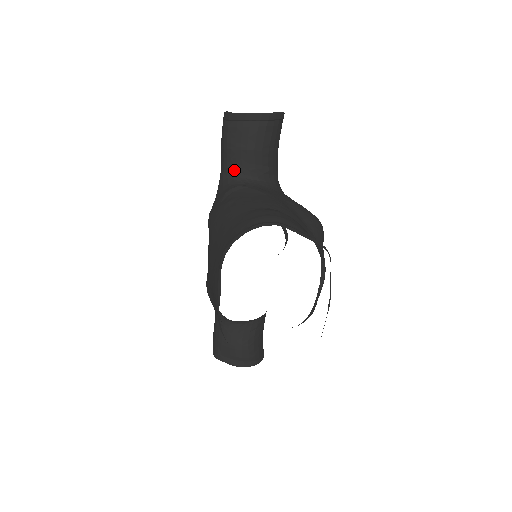
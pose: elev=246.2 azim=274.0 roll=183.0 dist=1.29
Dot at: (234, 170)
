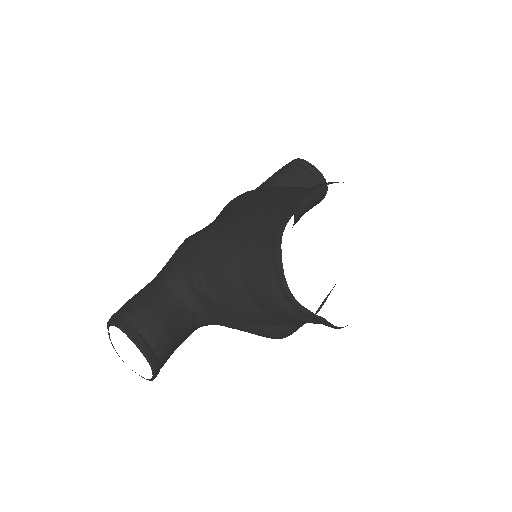
Dot at: occluded
